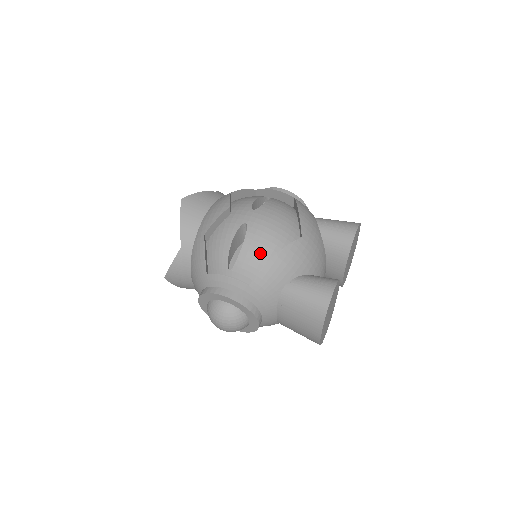
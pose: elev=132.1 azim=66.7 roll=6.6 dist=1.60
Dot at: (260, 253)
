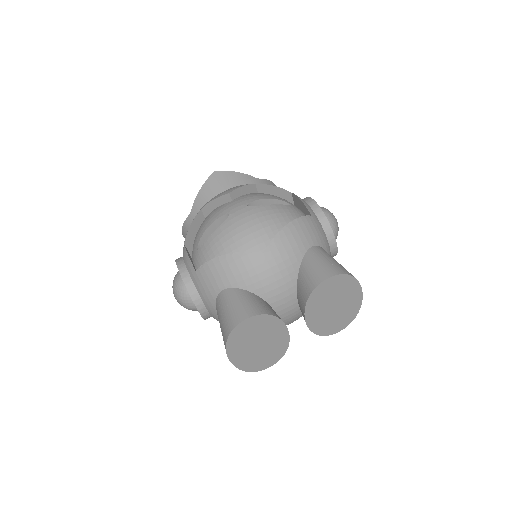
Dot at: (220, 247)
